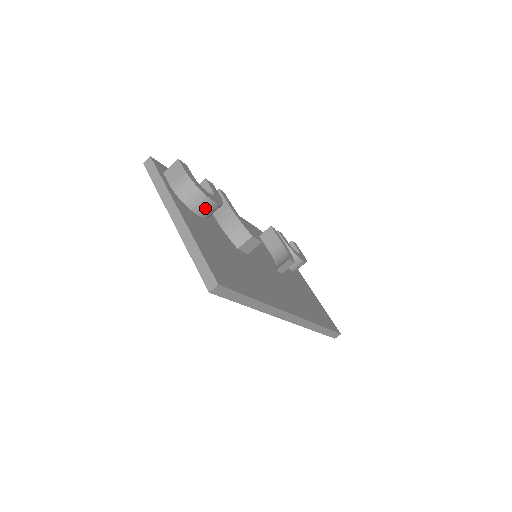
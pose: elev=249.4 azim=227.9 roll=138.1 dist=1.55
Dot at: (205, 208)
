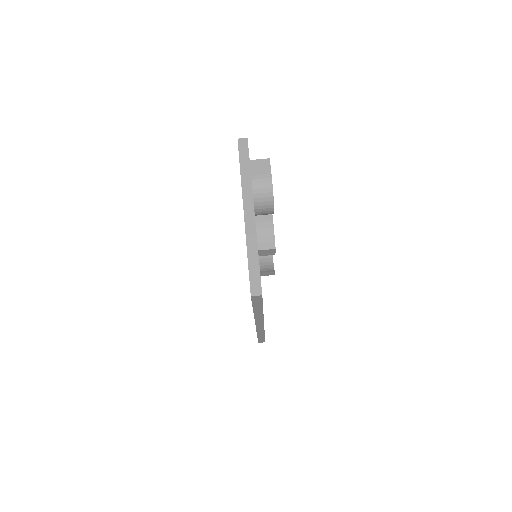
Dot at: (264, 211)
